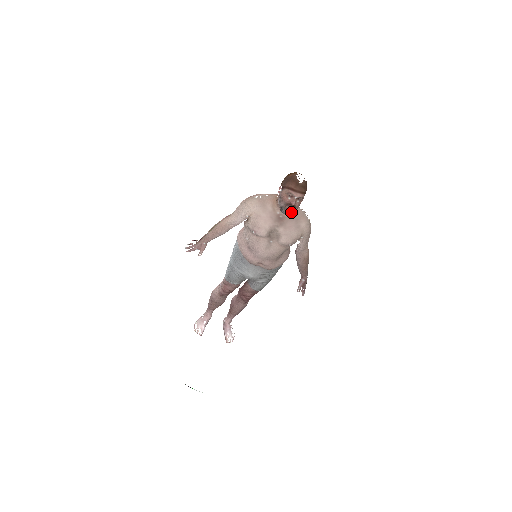
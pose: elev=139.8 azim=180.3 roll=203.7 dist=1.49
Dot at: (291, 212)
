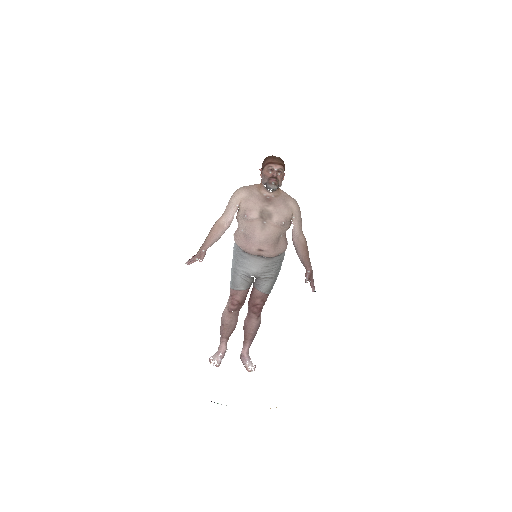
Dot at: (275, 185)
